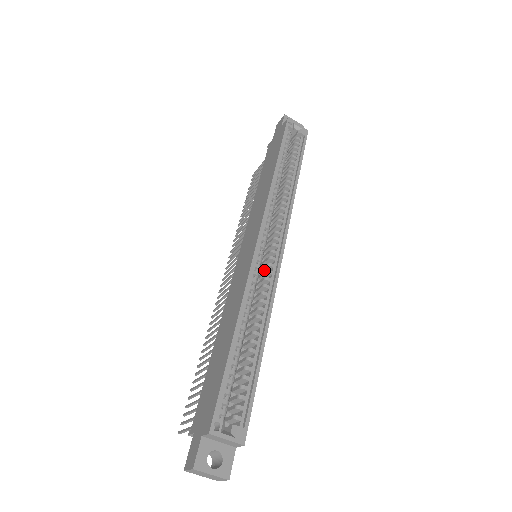
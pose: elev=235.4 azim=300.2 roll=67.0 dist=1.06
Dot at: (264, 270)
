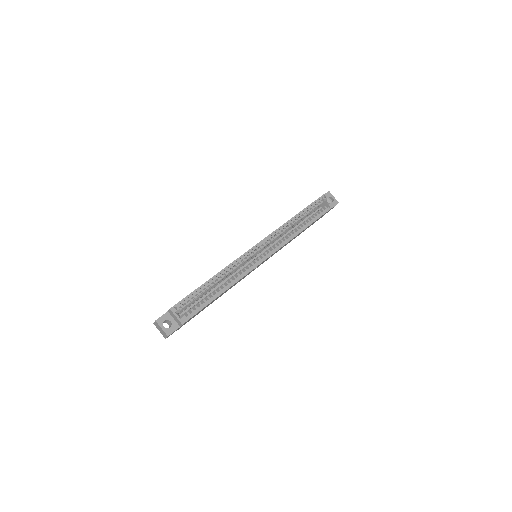
Dot at: occluded
